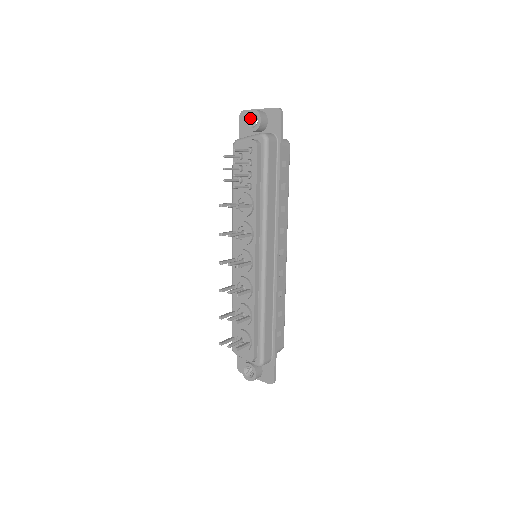
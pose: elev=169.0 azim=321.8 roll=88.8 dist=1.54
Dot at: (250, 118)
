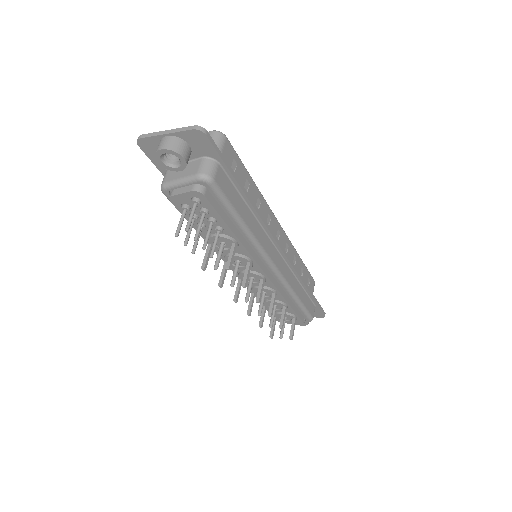
Dot at: (163, 155)
